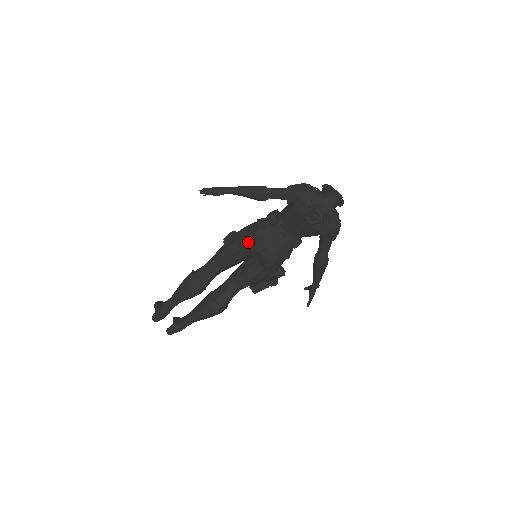
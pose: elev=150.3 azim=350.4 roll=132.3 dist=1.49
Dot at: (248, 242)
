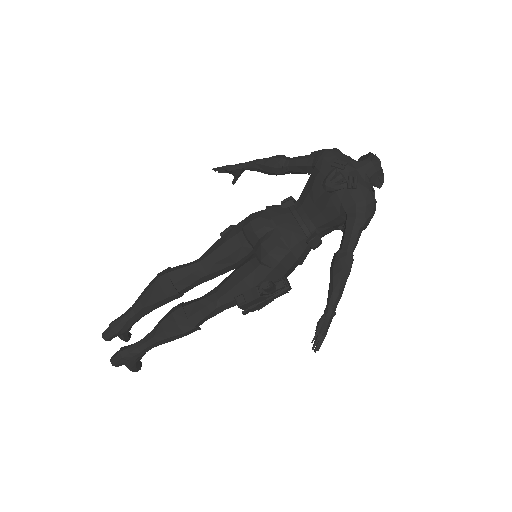
Dot at: (247, 221)
